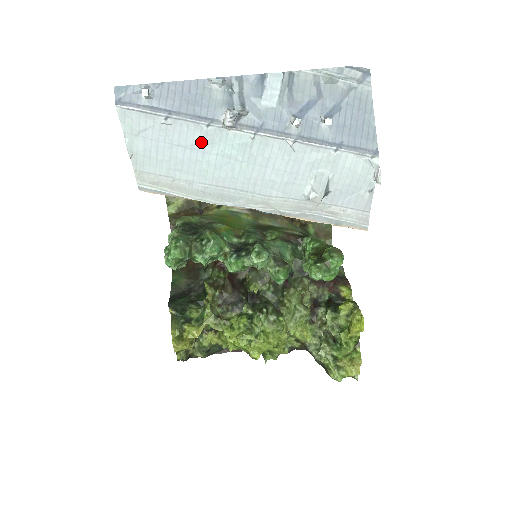
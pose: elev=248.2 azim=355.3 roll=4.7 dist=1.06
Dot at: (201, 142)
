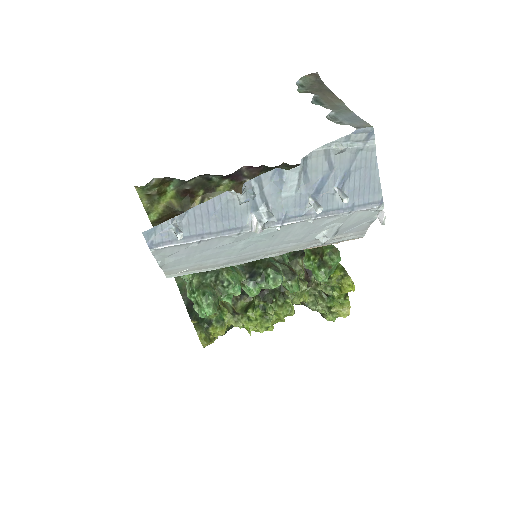
Dot at: (230, 243)
